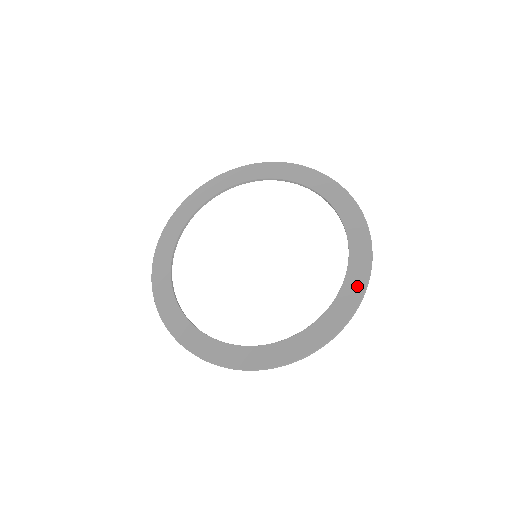
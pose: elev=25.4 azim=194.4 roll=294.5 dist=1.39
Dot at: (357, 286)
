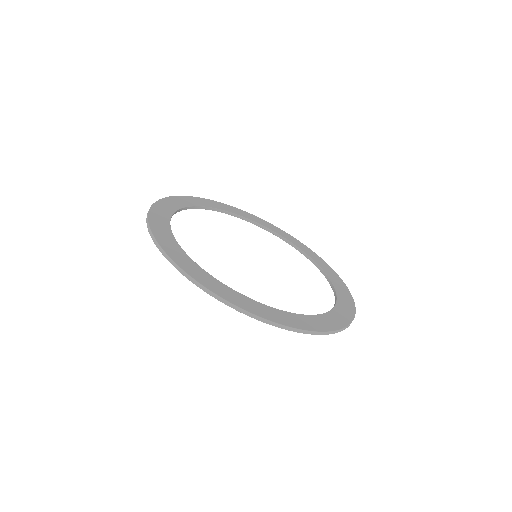
Dot at: (345, 316)
